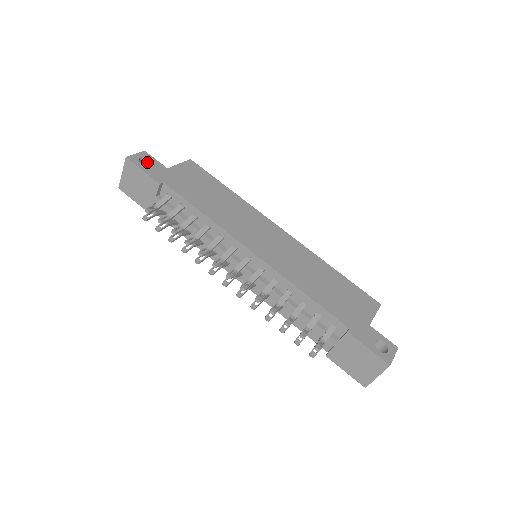
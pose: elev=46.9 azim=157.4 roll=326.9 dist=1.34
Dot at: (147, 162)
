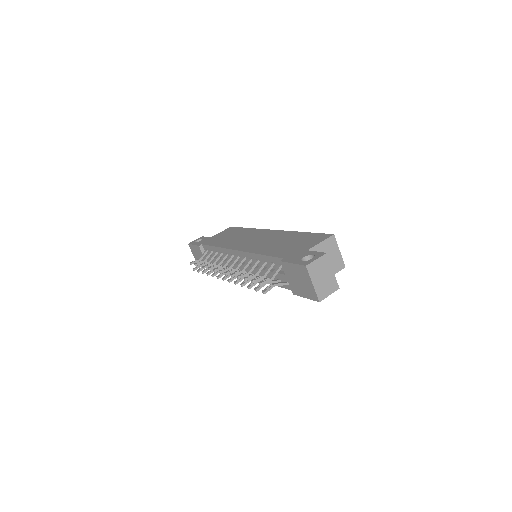
Dot at: occluded
